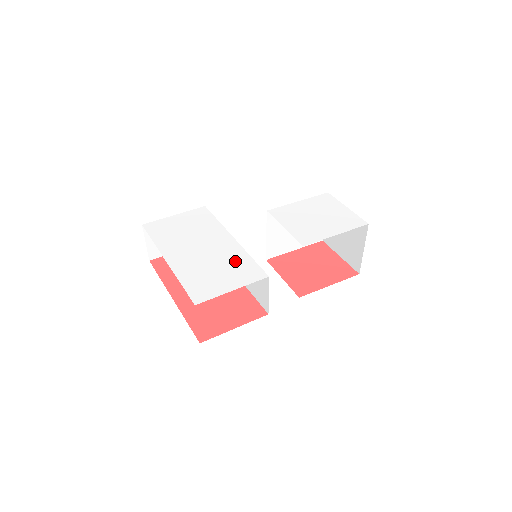
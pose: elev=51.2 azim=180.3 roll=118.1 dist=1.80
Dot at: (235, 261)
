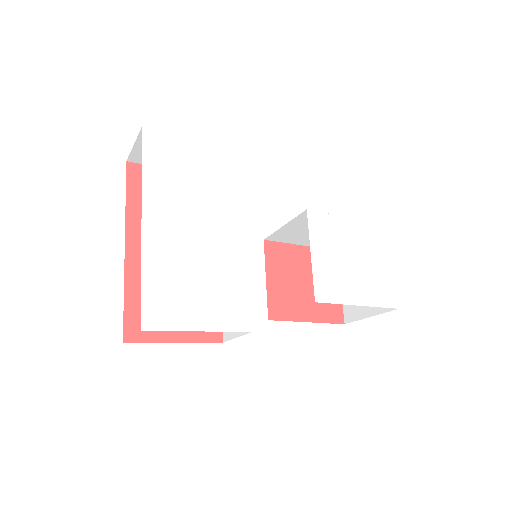
Dot at: (227, 279)
